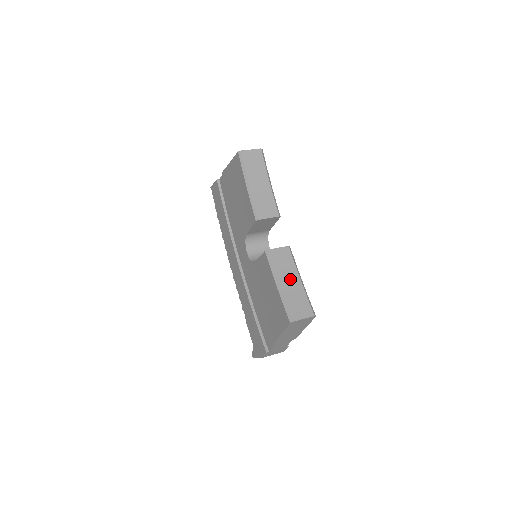
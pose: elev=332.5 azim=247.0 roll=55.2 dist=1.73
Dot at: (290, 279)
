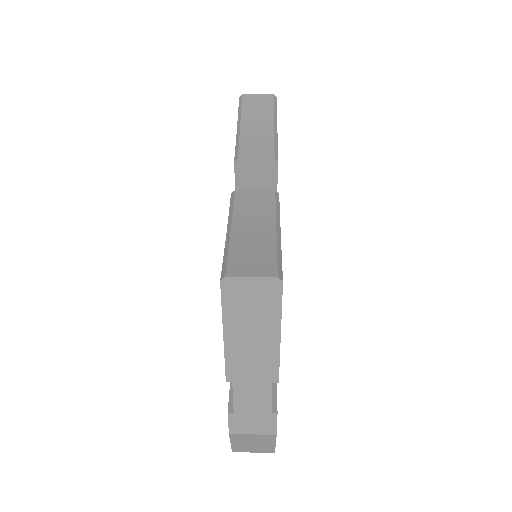
Dot at: (255, 226)
